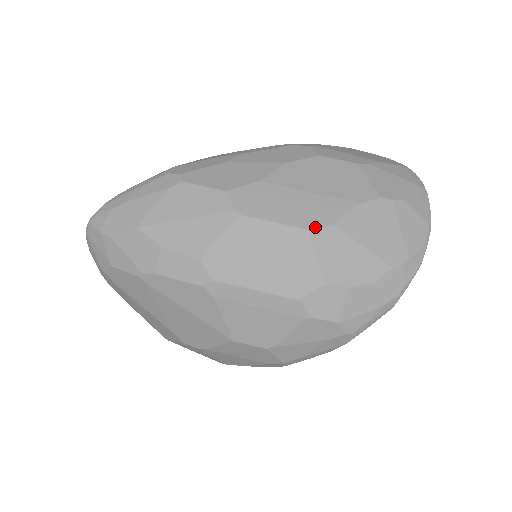
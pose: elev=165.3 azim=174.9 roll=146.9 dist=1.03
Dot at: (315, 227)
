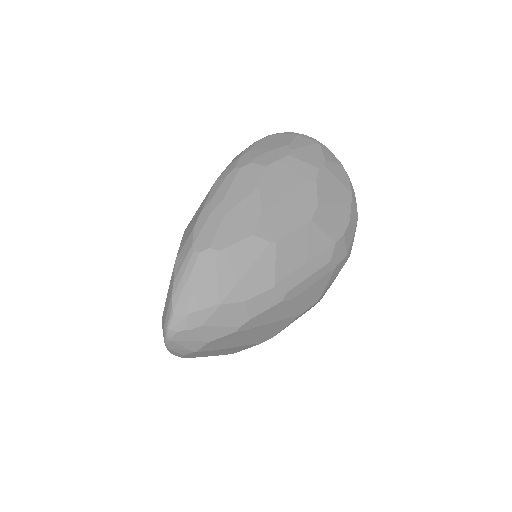
Dot at: (312, 215)
